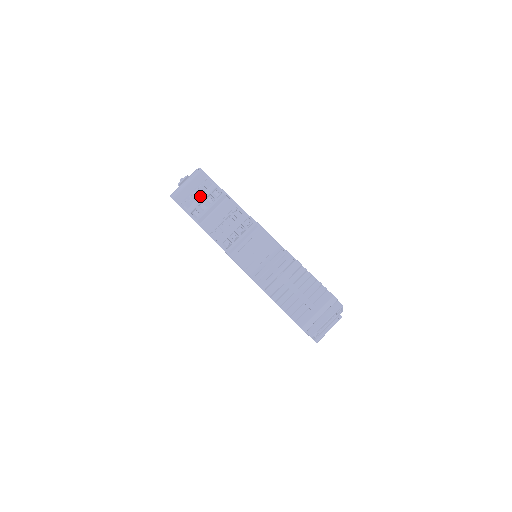
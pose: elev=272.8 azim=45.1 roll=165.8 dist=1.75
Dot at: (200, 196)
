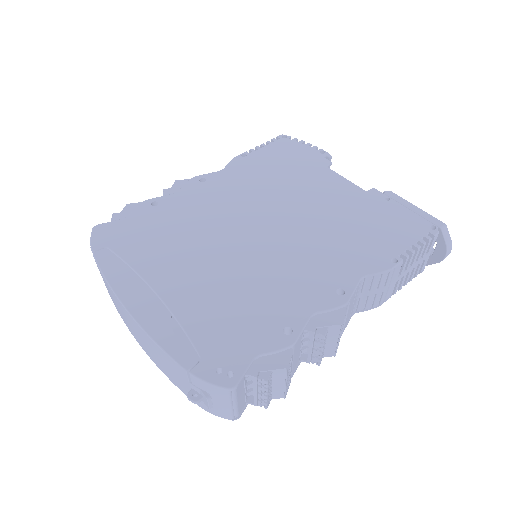
Dot at: (273, 386)
